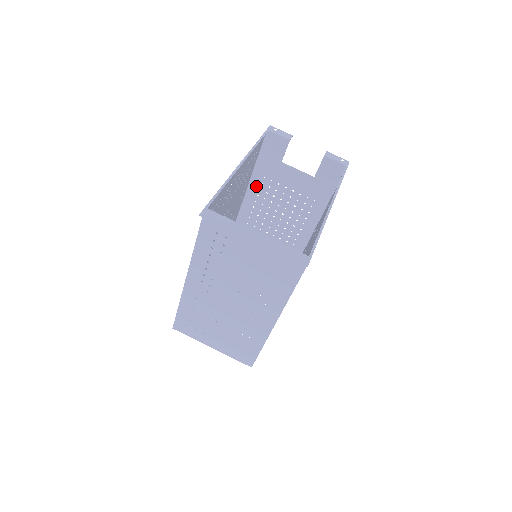
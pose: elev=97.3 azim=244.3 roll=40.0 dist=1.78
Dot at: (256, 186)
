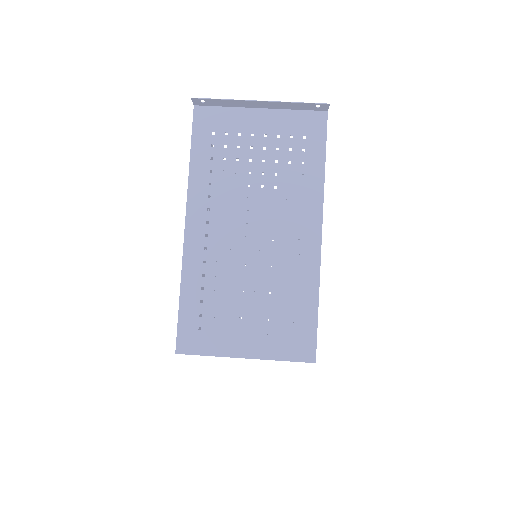
Dot at: occluded
